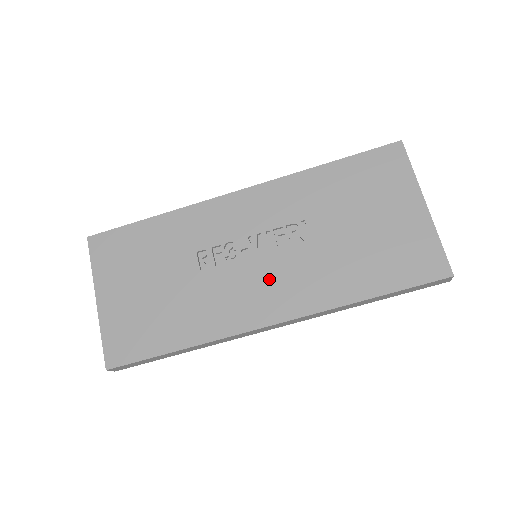
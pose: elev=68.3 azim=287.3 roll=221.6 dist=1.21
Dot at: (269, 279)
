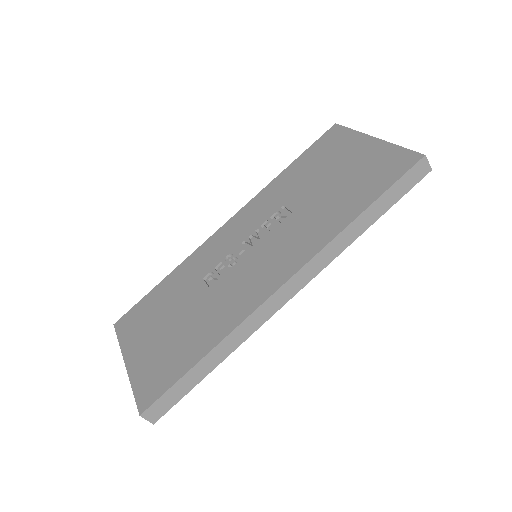
Dot at: (268, 256)
